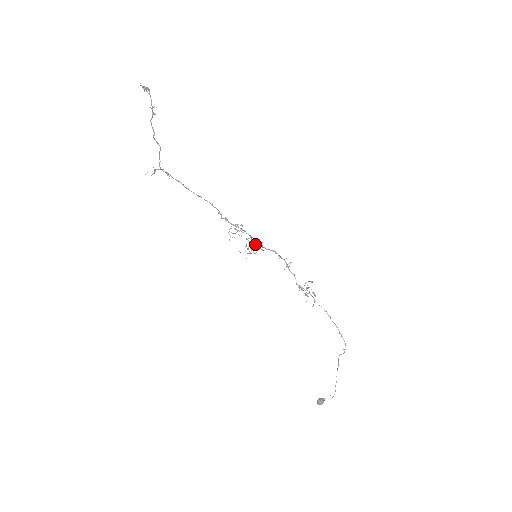
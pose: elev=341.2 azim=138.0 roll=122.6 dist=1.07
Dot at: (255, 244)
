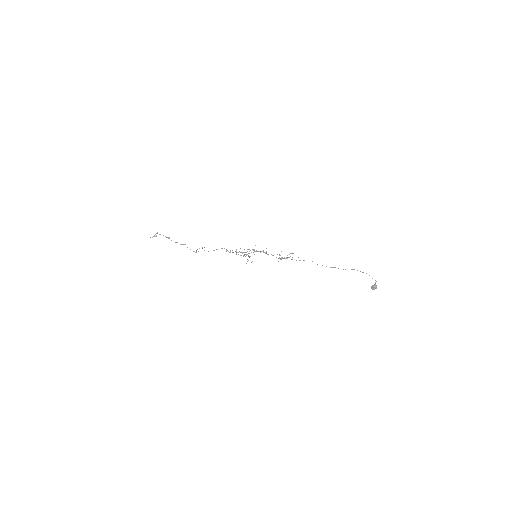
Dot at: (247, 254)
